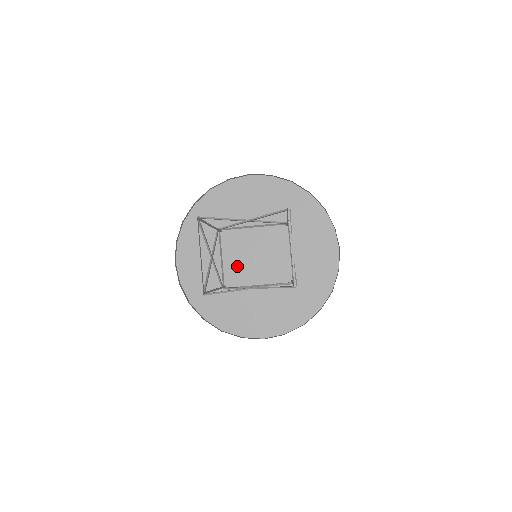
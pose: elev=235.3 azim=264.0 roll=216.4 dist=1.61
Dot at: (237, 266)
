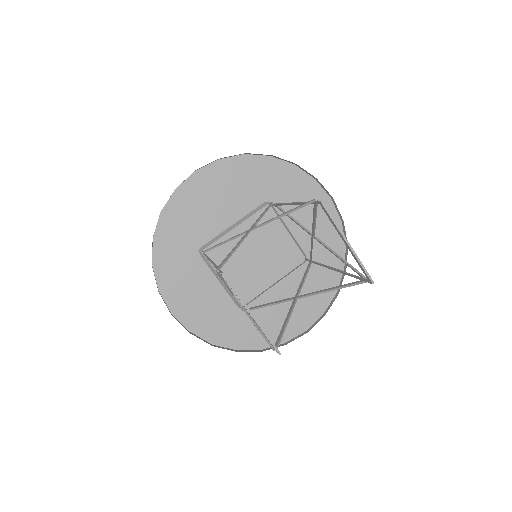
Dot at: (240, 277)
